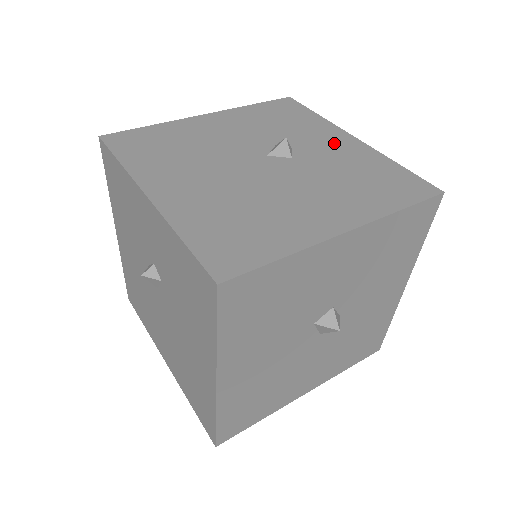
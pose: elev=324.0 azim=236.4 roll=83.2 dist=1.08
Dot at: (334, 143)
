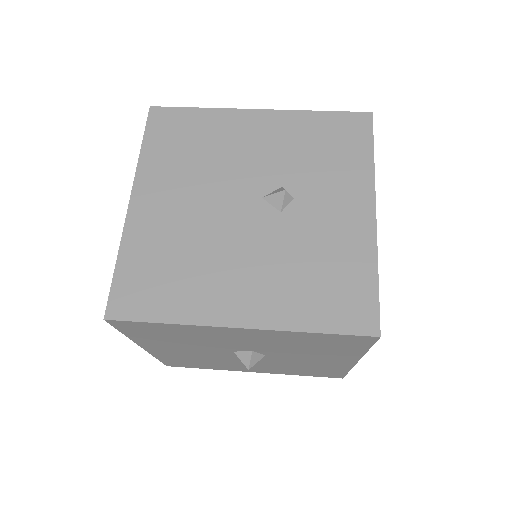
Dot at: (343, 210)
